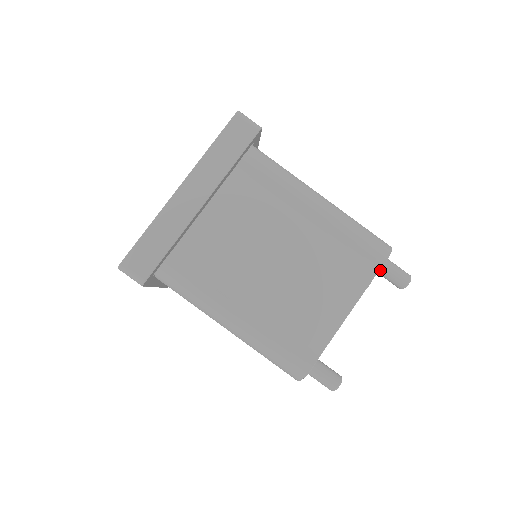
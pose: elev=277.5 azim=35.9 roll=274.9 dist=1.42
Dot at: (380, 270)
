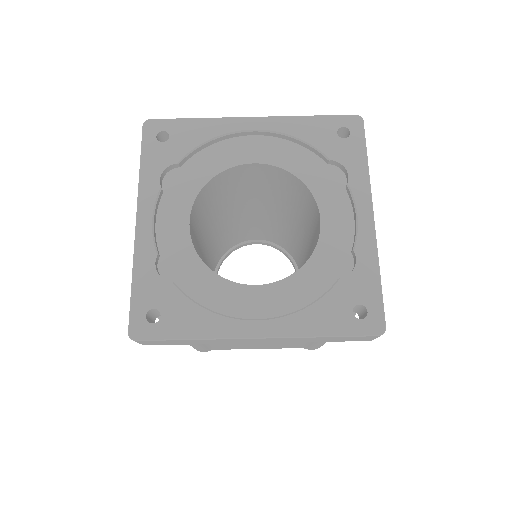
Dot at: occluded
